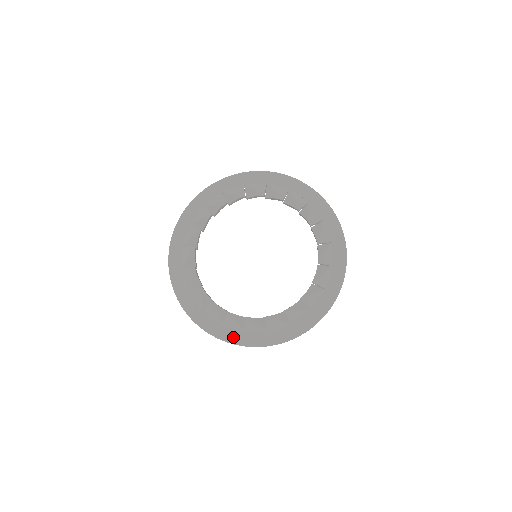
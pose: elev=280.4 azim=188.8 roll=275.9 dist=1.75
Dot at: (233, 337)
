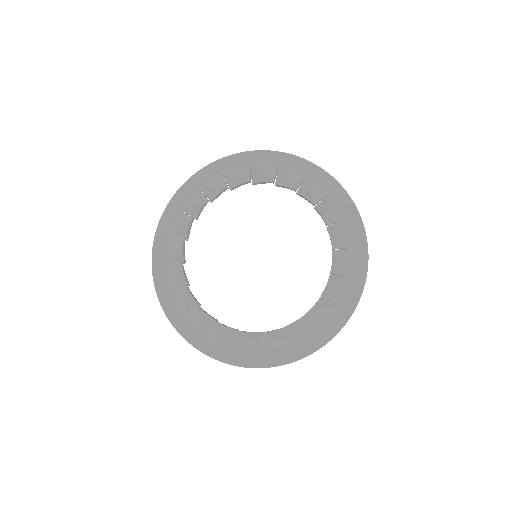
Dot at: (313, 343)
